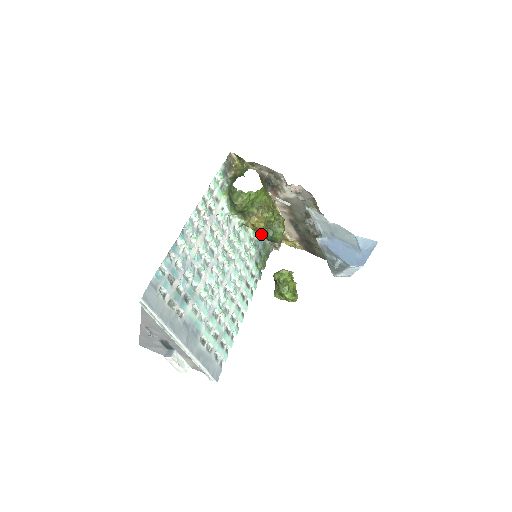
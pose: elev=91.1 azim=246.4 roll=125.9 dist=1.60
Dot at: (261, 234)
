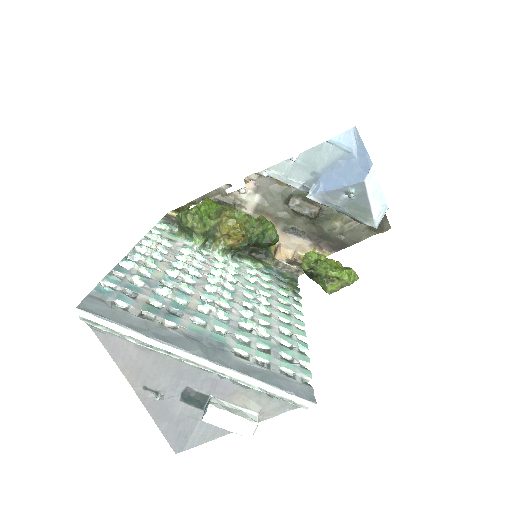
Dot at: (267, 266)
